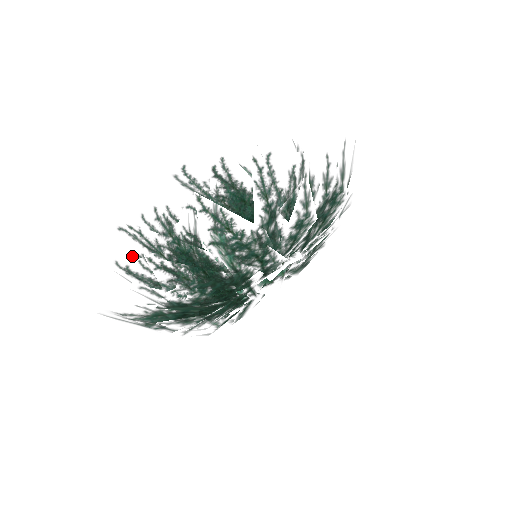
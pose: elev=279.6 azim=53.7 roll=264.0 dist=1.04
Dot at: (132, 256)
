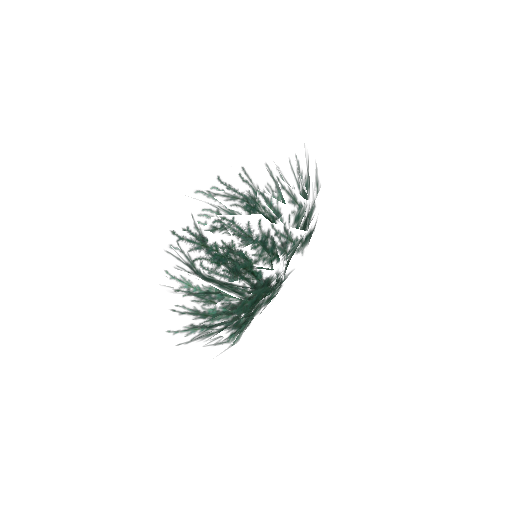
Dot at: (218, 250)
